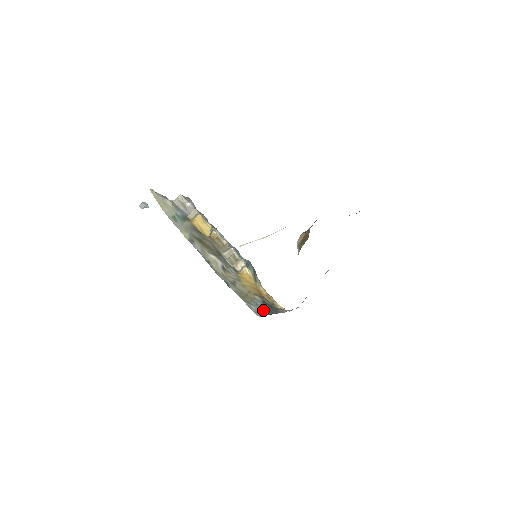
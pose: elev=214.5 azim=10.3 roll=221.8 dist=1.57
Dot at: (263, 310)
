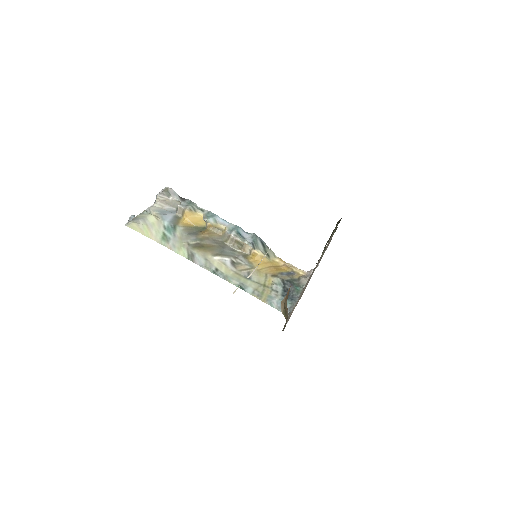
Dot at: occluded
